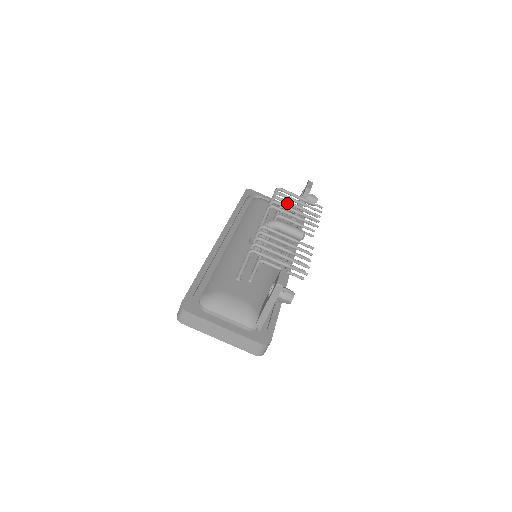
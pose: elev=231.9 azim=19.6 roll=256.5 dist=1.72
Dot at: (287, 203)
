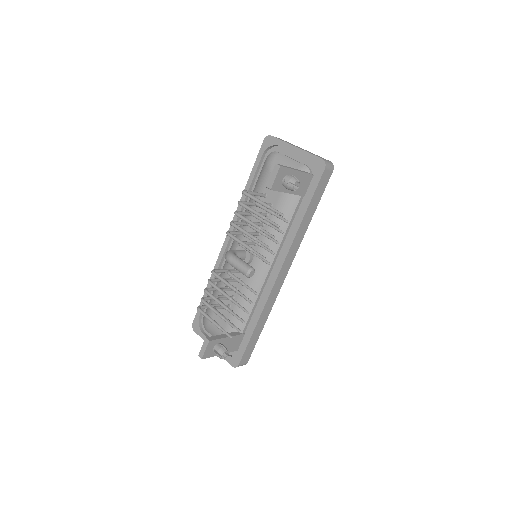
Dot at: (245, 221)
